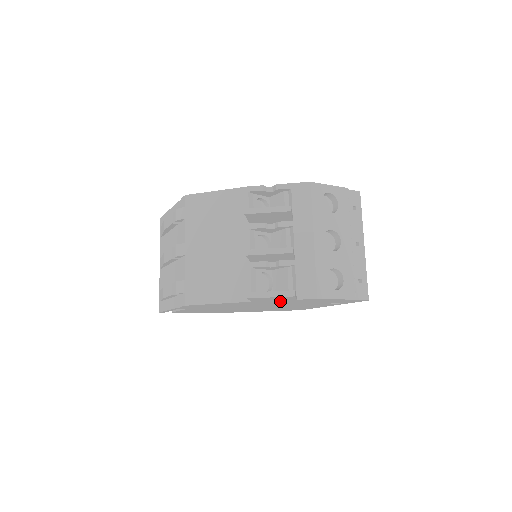
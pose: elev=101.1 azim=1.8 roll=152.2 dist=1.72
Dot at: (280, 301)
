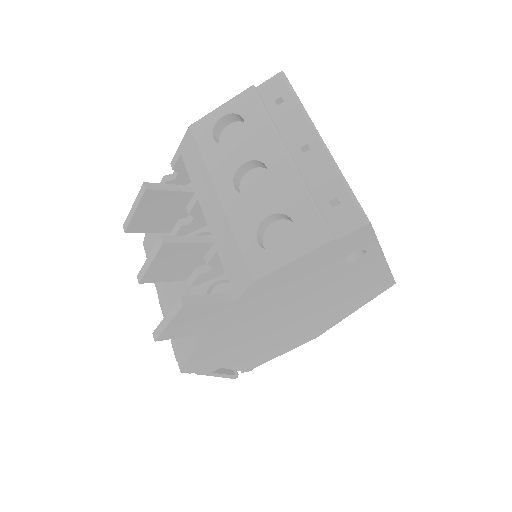
Dot at: (238, 312)
